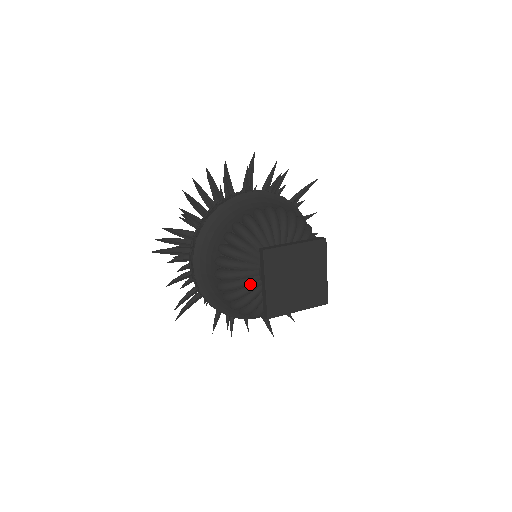
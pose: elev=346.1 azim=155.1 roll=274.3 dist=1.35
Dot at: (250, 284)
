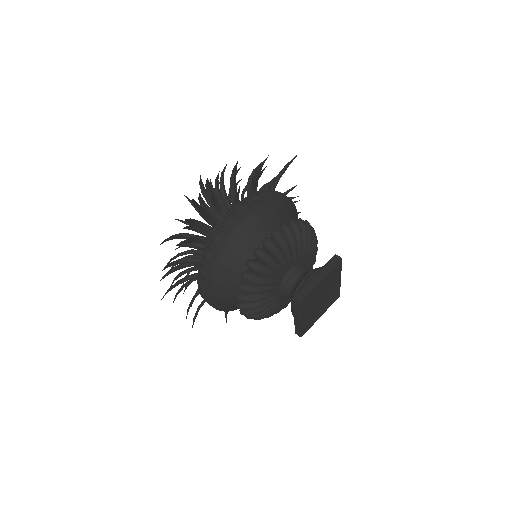
Dot at: (272, 304)
